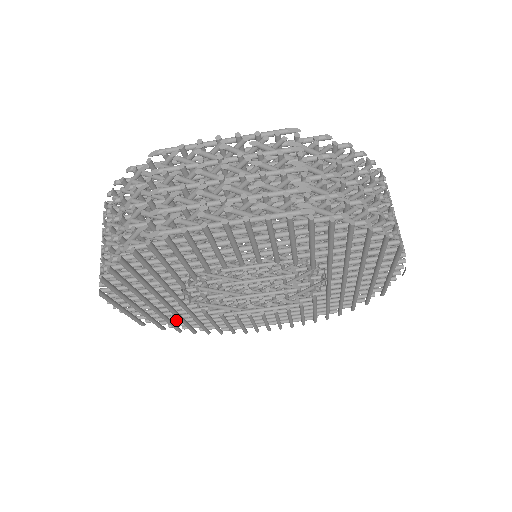
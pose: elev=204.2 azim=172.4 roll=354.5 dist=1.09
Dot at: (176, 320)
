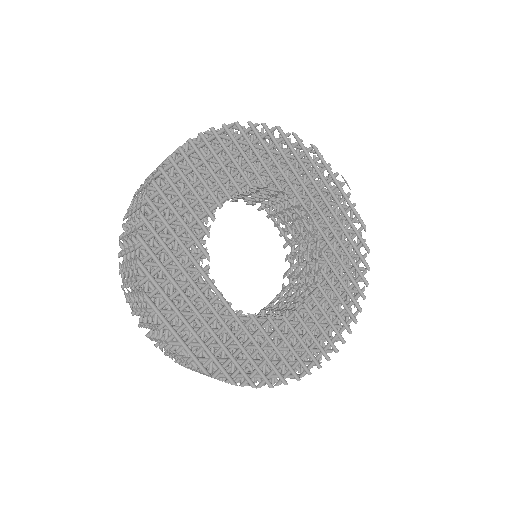
Dot at: (240, 365)
